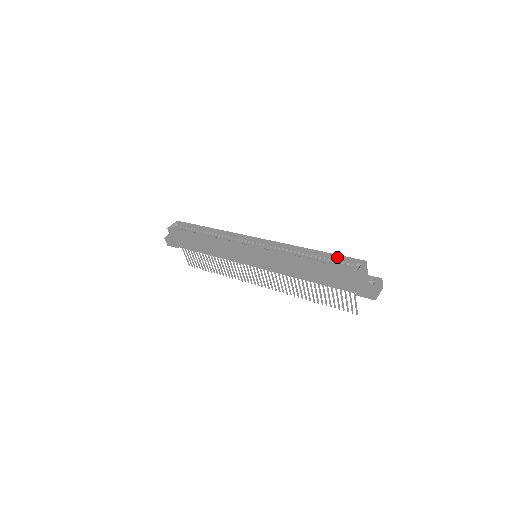
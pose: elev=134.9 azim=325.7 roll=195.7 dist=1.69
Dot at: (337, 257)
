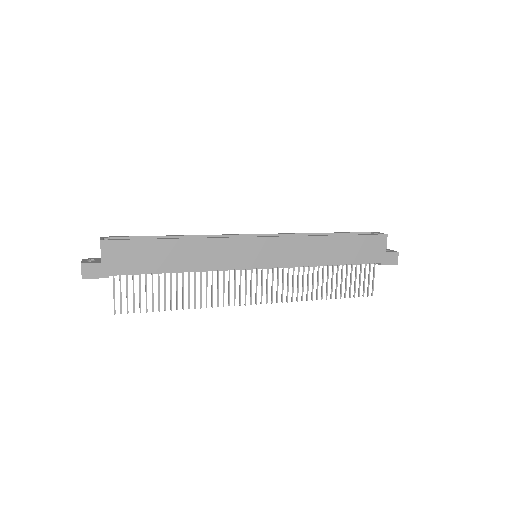
Dot at: (351, 234)
